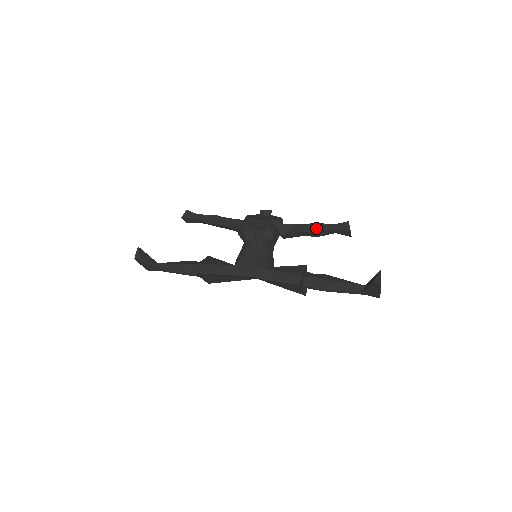
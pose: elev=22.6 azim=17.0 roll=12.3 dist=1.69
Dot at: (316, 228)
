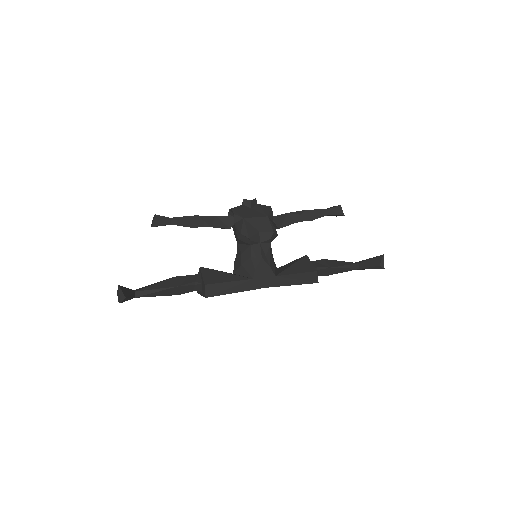
Dot at: (311, 216)
